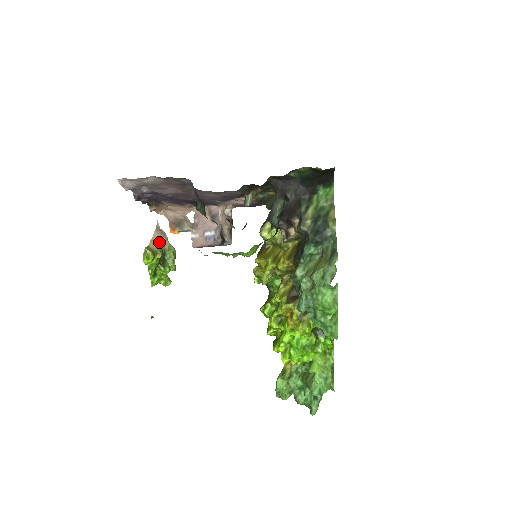
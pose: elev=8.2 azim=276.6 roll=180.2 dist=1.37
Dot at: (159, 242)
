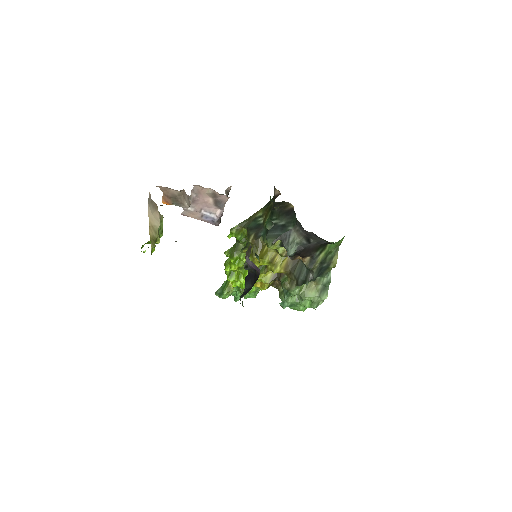
Dot at: (156, 224)
